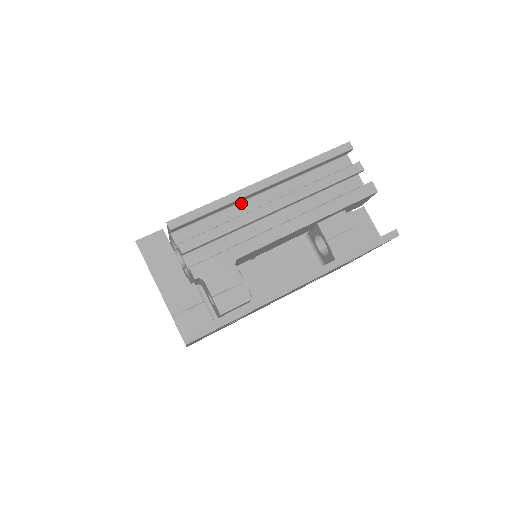
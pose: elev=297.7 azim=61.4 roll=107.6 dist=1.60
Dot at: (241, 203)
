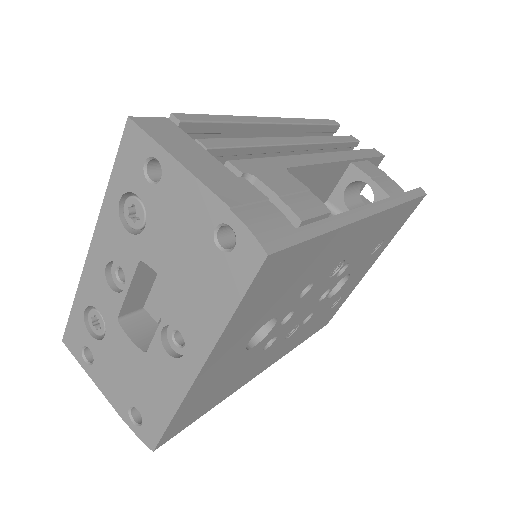
Dot at: occluded
